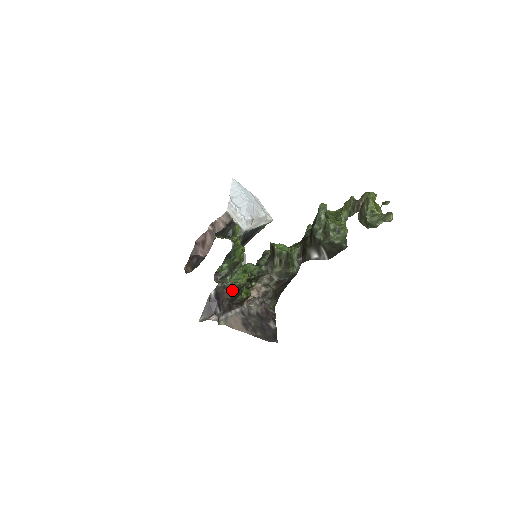
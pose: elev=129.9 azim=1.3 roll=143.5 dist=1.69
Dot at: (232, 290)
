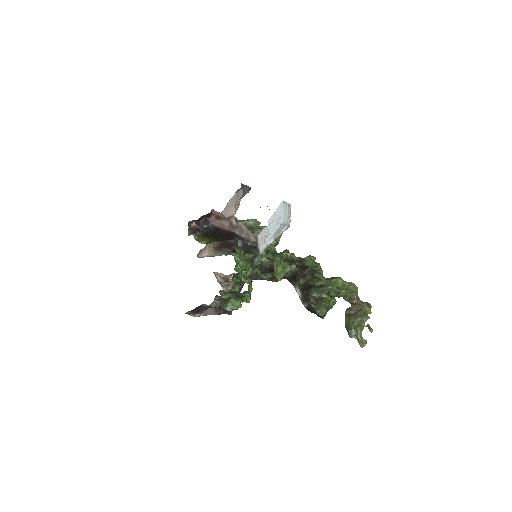
Dot at: (223, 309)
